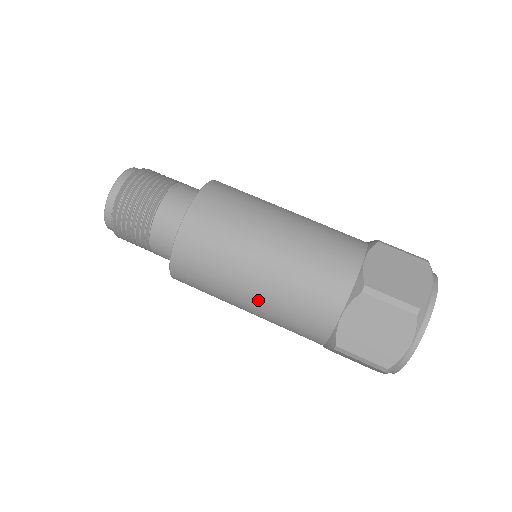
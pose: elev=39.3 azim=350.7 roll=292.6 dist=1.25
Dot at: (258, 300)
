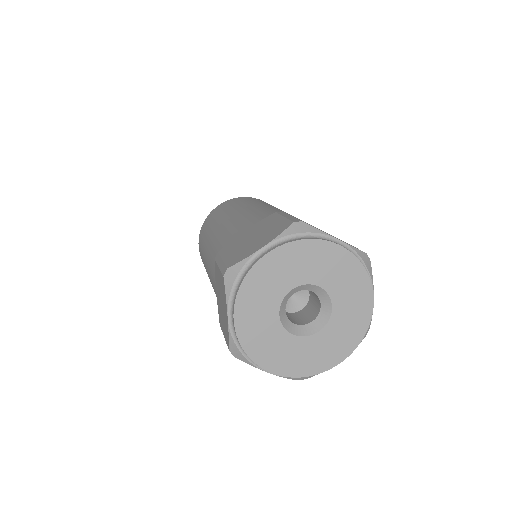
Dot at: (217, 232)
